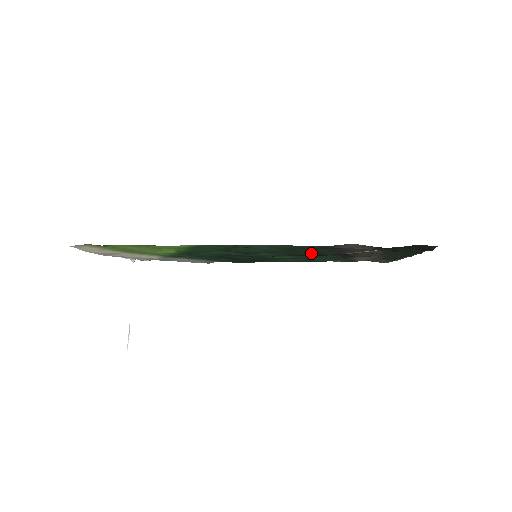
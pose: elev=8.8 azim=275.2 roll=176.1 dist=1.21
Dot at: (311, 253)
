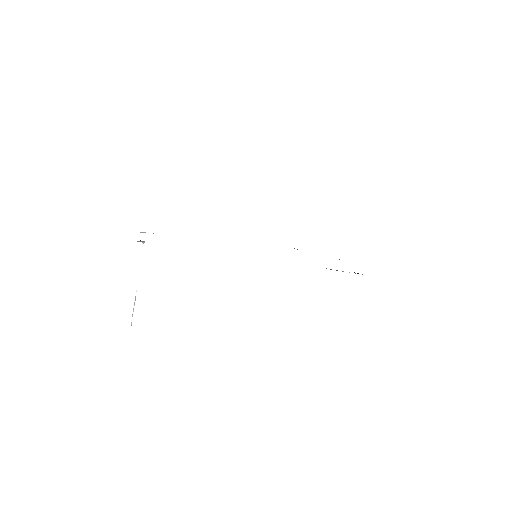
Dot at: occluded
